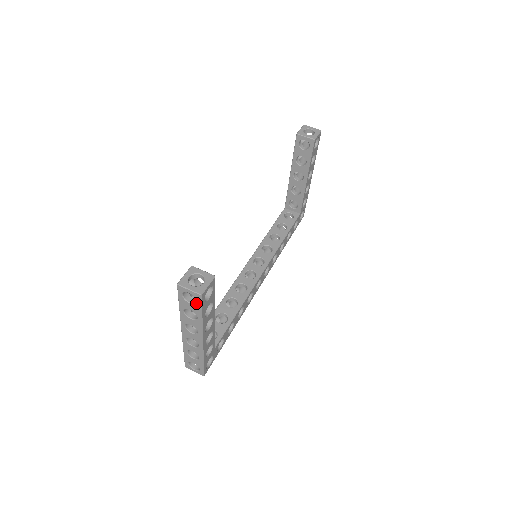
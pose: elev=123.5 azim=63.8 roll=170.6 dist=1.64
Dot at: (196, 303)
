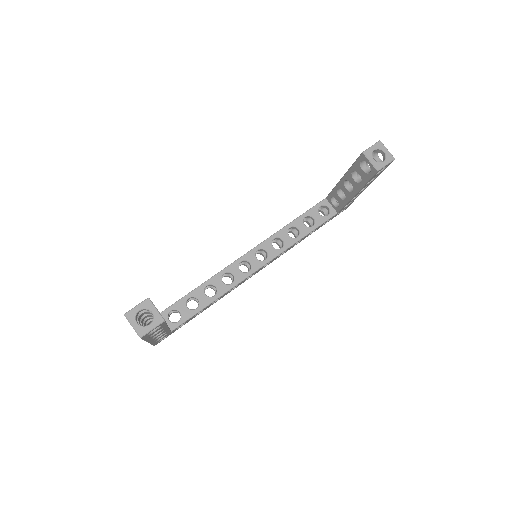
Dot at: occluded
